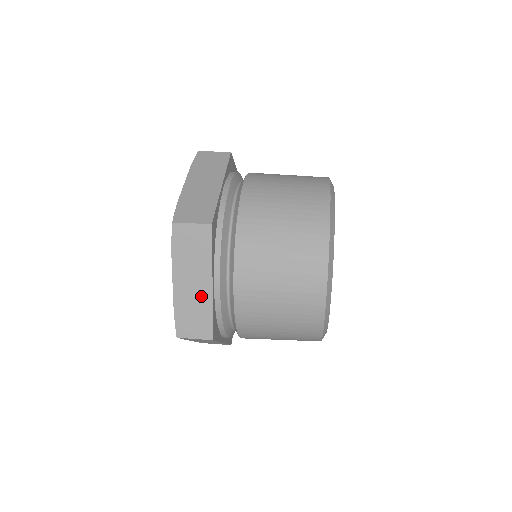
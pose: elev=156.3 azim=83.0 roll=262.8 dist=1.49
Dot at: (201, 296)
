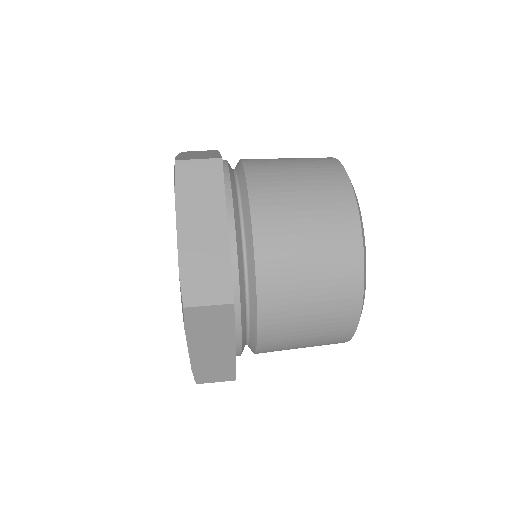
Dot at: (214, 245)
